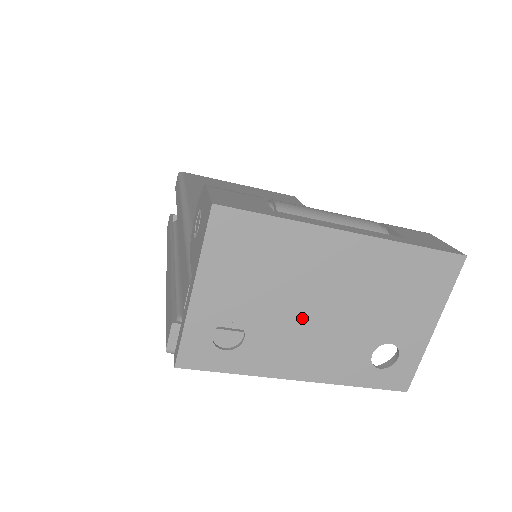
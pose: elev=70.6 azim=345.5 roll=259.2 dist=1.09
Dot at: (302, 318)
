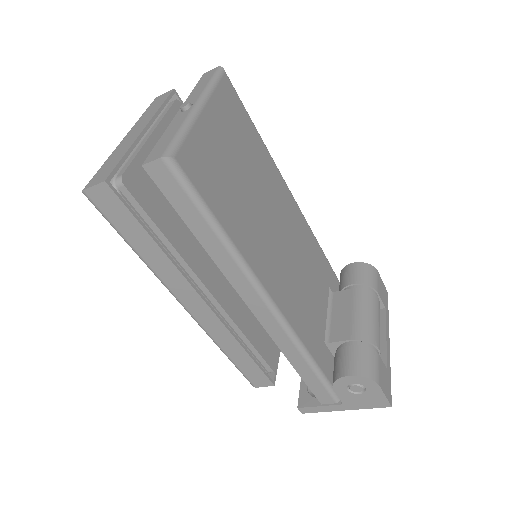
Dot at: occluded
